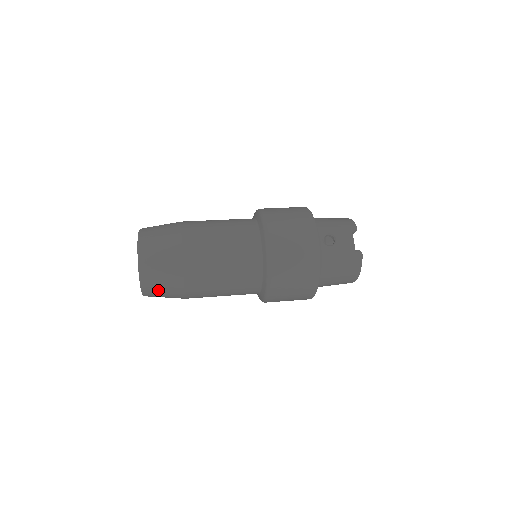
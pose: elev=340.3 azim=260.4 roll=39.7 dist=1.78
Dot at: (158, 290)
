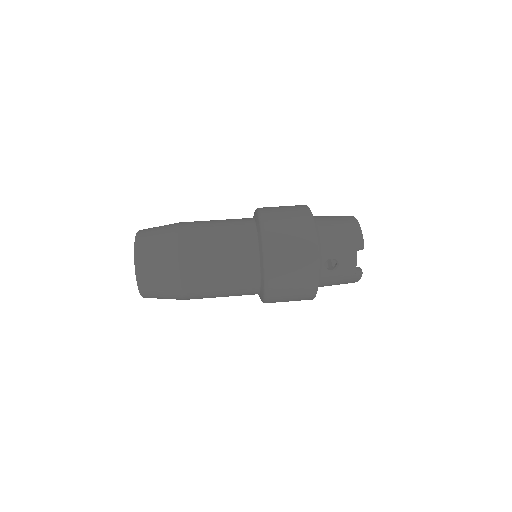
Dot at: occluded
